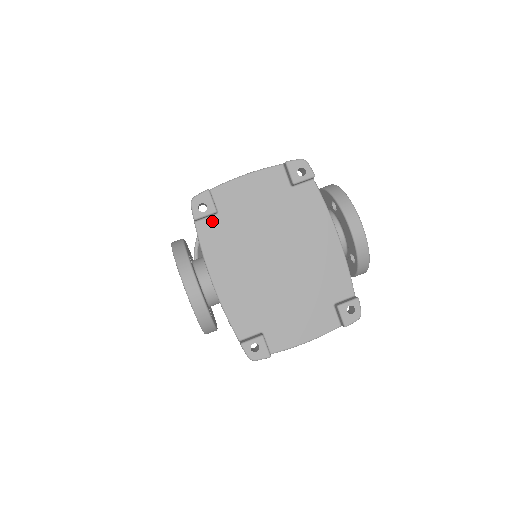
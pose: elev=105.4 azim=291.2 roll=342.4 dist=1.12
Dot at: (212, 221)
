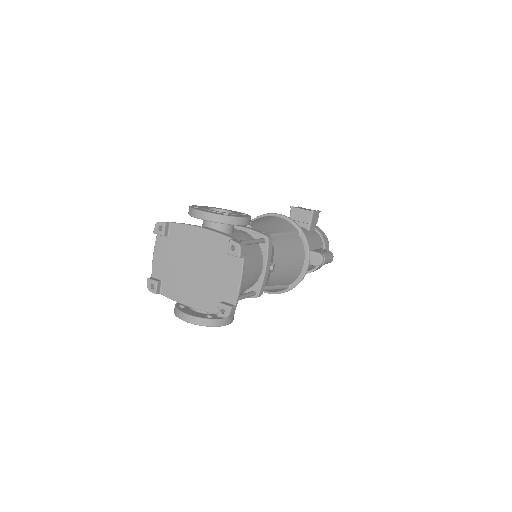
Dot at: (163, 286)
